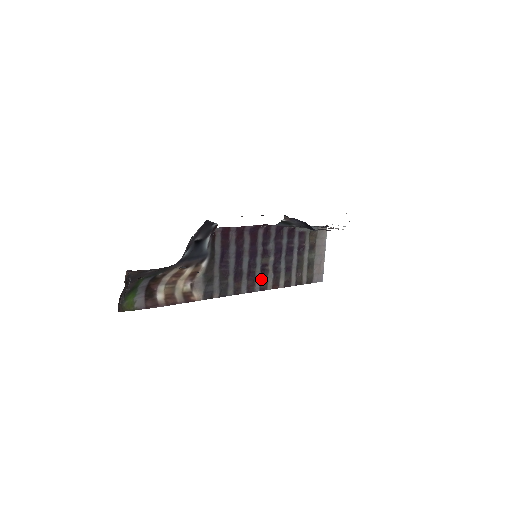
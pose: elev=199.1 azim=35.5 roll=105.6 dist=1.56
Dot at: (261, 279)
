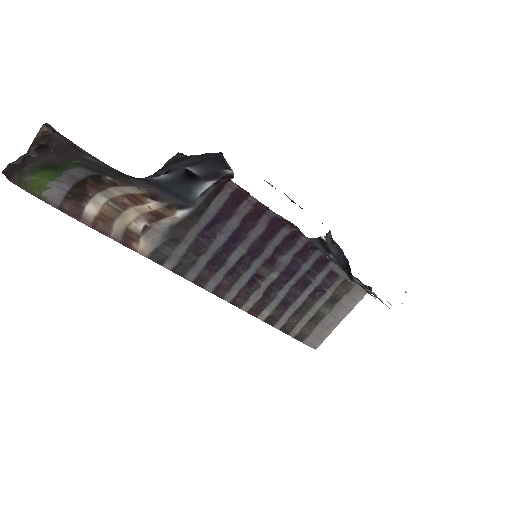
Dot at: (242, 290)
